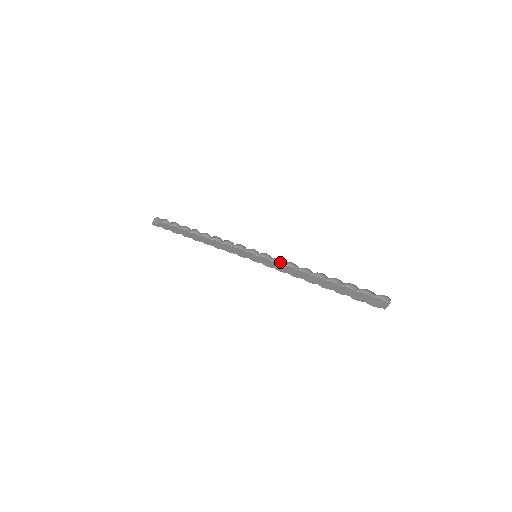
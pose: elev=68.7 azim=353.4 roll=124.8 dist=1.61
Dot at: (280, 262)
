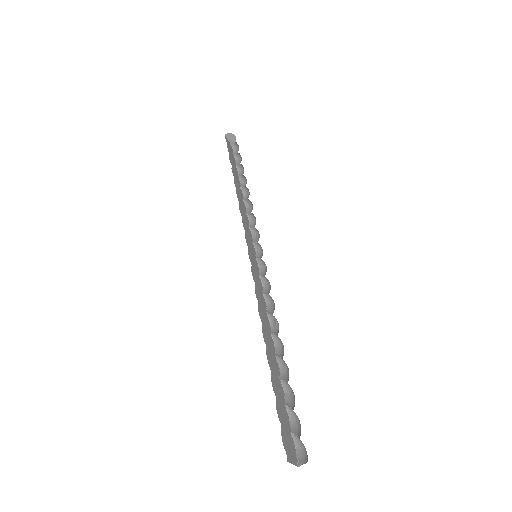
Dot at: (265, 289)
